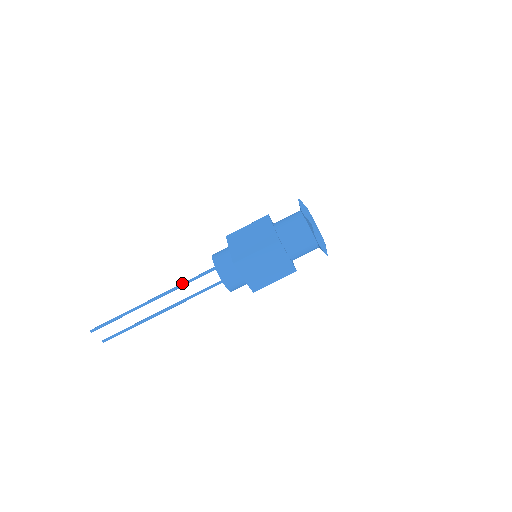
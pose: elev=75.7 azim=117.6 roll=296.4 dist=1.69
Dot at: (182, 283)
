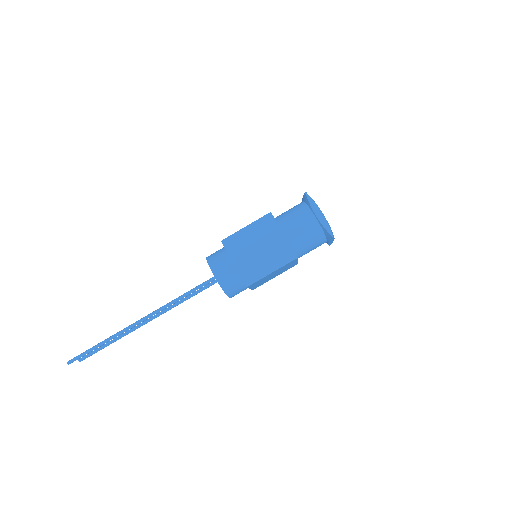
Dot at: (176, 300)
